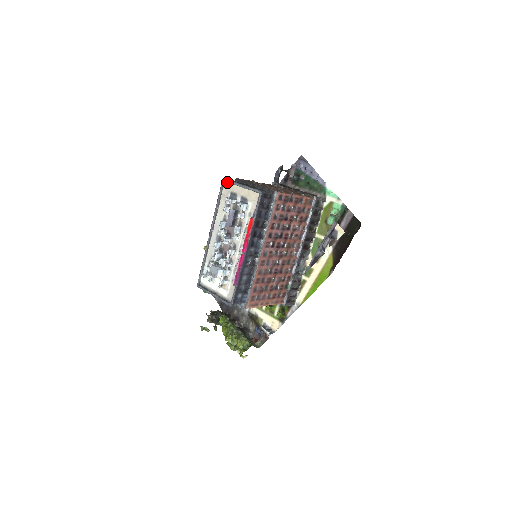
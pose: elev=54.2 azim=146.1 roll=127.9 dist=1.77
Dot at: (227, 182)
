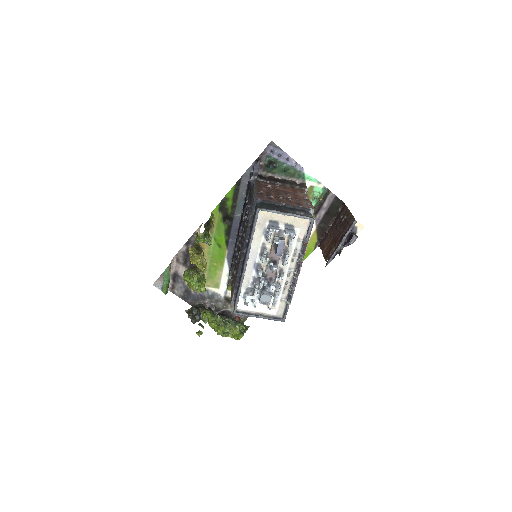
Dot at: (263, 211)
